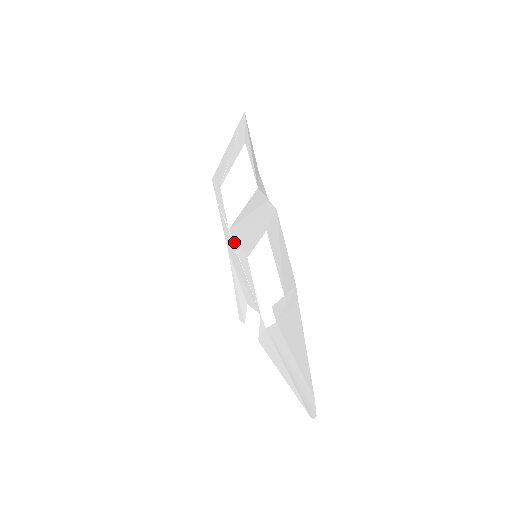
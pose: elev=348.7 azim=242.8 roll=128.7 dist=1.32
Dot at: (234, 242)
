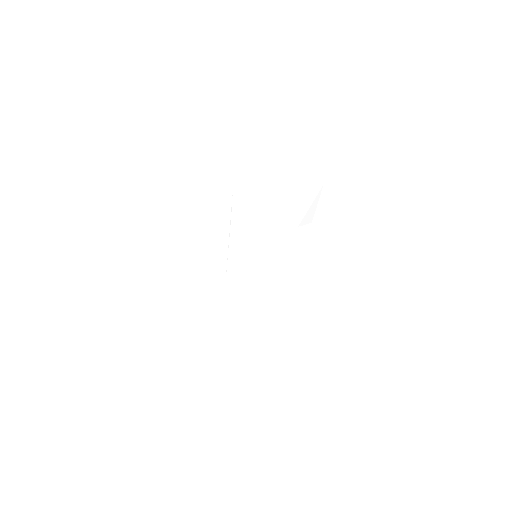
Dot at: (232, 229)
